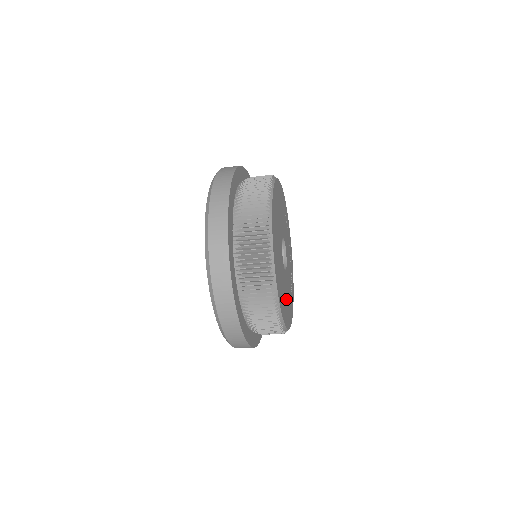
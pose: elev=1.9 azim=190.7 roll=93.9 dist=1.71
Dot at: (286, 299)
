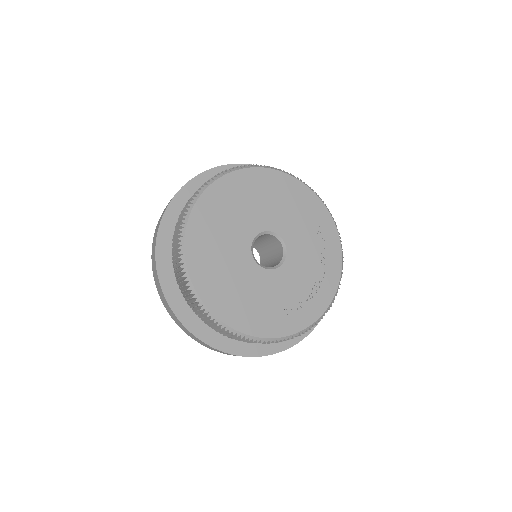
Dot at: (241, 292)
